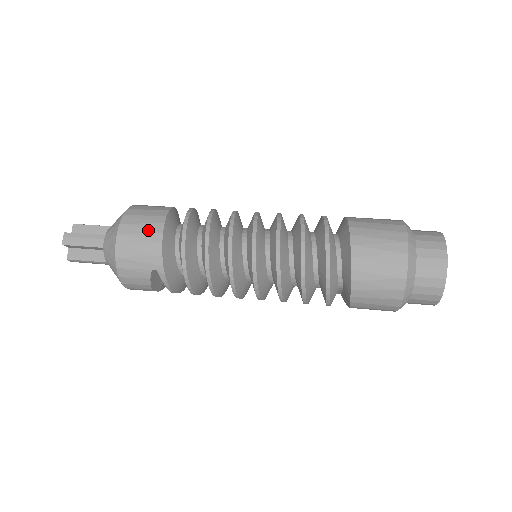
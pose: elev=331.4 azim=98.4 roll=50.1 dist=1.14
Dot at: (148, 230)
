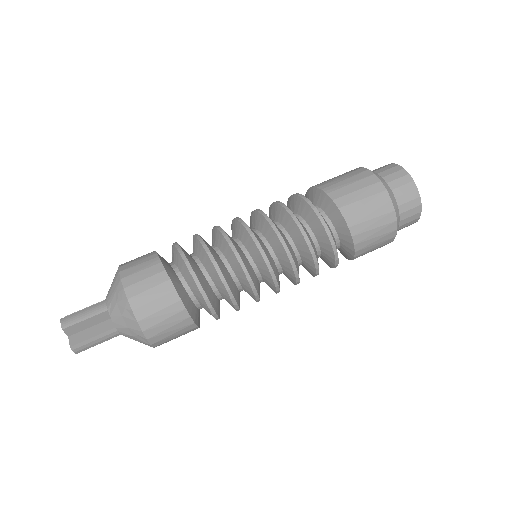
Dot at: (175, 322)
